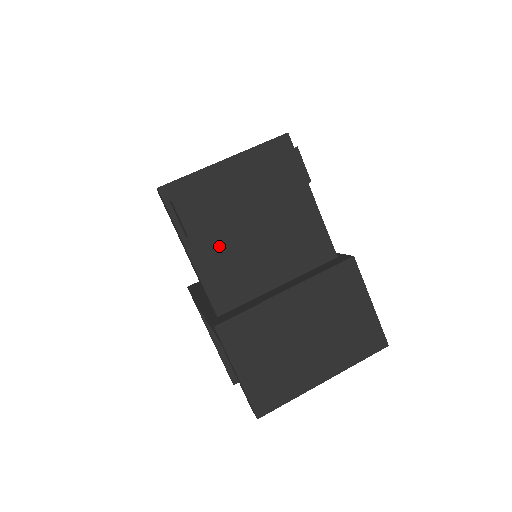
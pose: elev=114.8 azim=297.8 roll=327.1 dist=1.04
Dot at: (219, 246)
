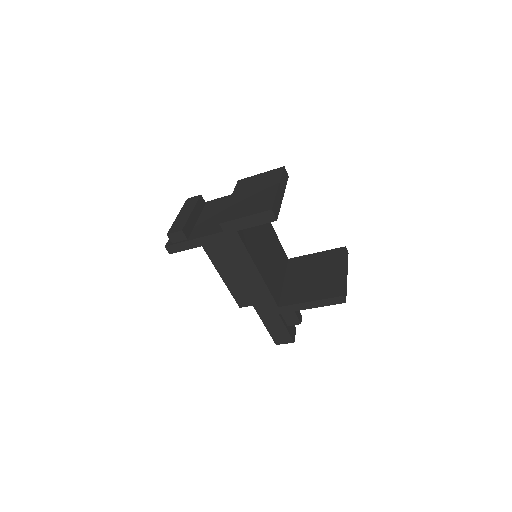
Dot at: (201, 229)
